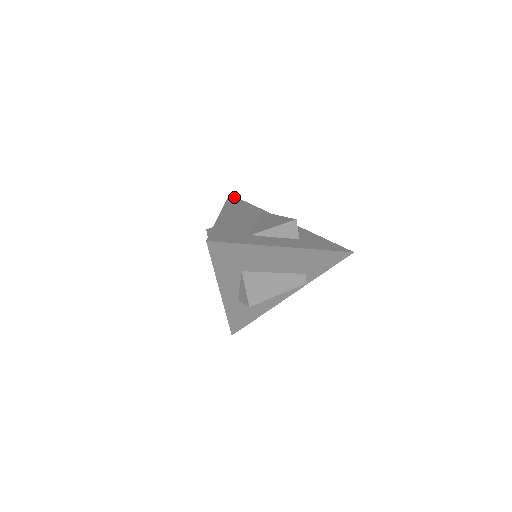
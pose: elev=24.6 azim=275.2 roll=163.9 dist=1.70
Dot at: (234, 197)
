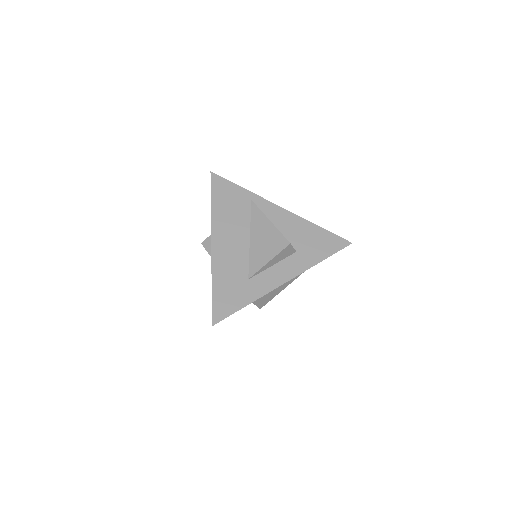
Dot at: (217, 178)
